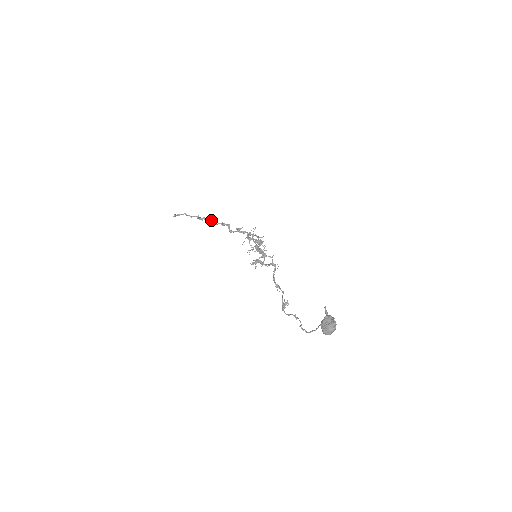
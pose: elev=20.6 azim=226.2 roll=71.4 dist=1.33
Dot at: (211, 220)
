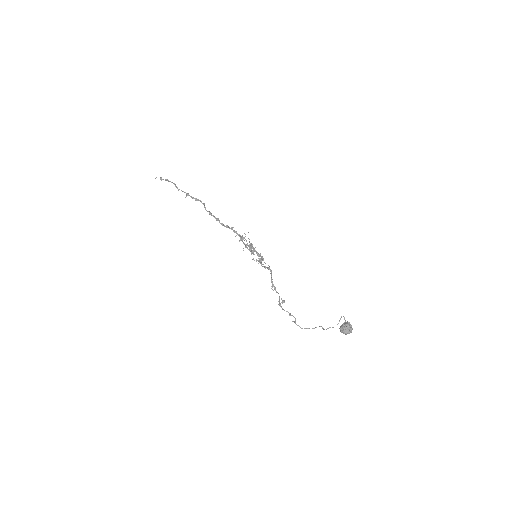
Dot at: occluded
